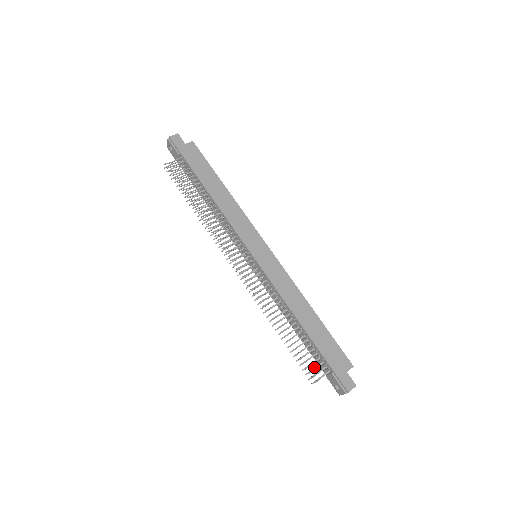
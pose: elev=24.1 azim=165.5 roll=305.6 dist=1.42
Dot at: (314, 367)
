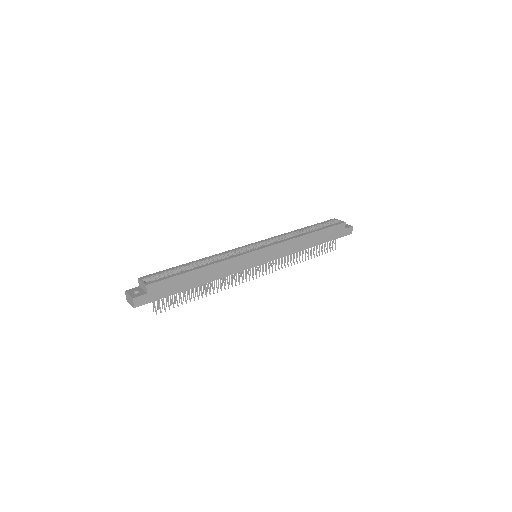
Dot at: (327, 244)
